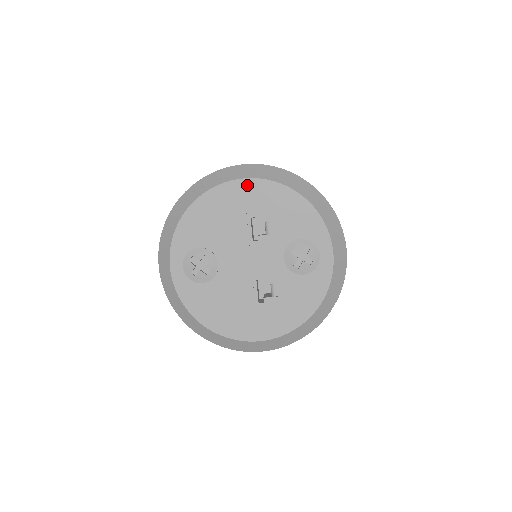
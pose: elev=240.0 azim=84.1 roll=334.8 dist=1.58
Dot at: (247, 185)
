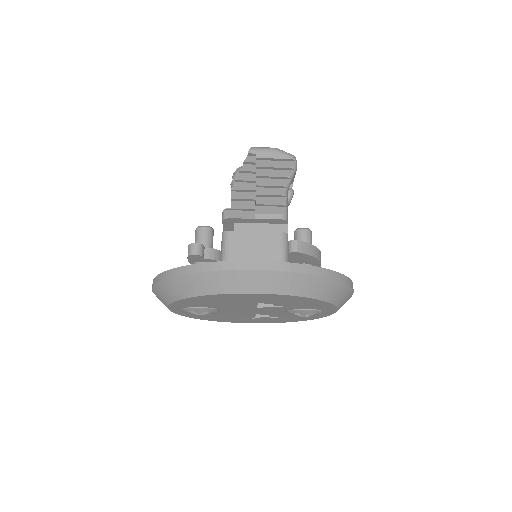
Dot at: (259, 295)
